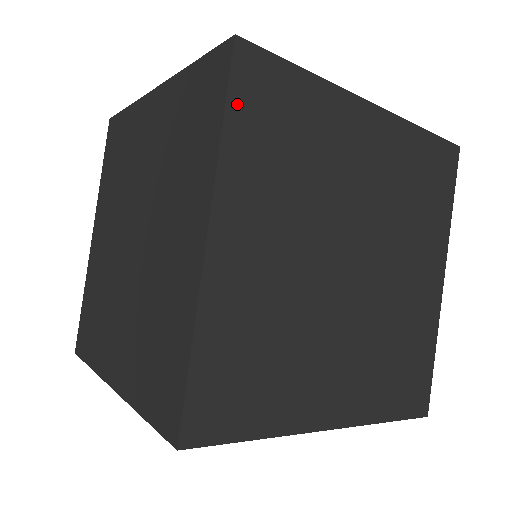
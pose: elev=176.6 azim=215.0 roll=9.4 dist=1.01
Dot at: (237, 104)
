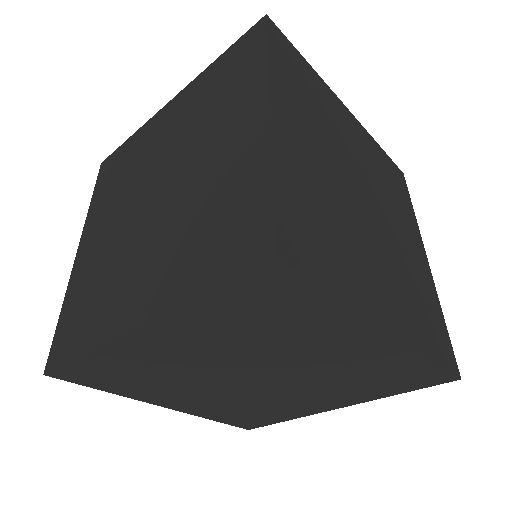
Dot at: (274, 47)
